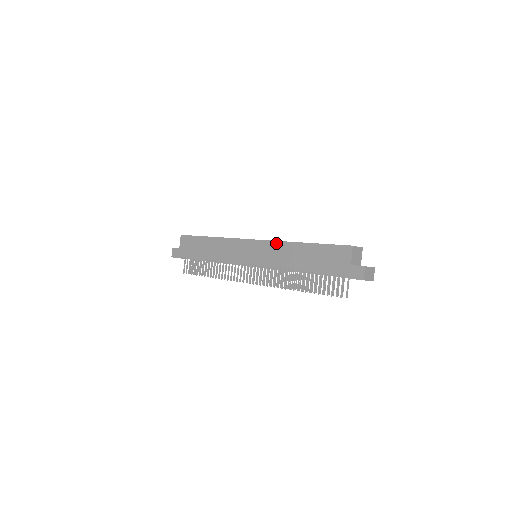
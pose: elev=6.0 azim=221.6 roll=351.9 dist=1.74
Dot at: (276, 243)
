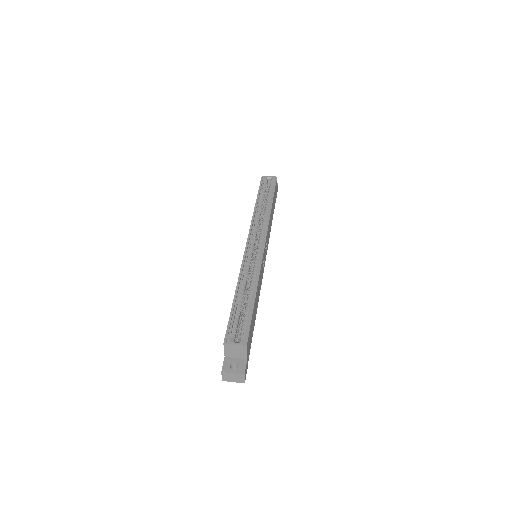
Dot at: (241, 267)
